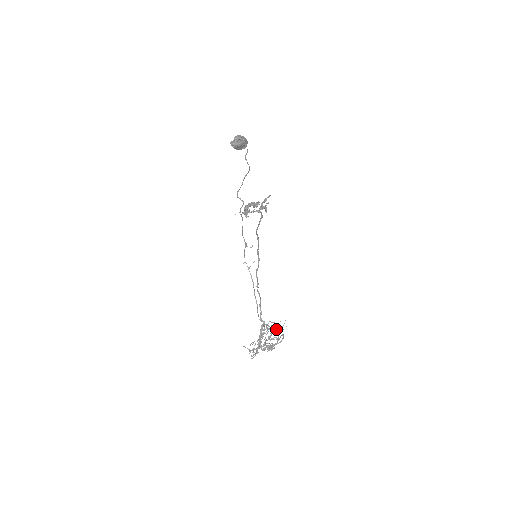
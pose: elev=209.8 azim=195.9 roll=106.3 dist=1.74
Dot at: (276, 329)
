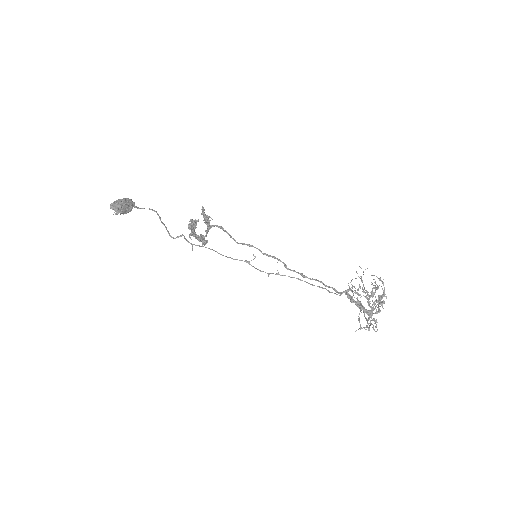
Dot at: occluded
